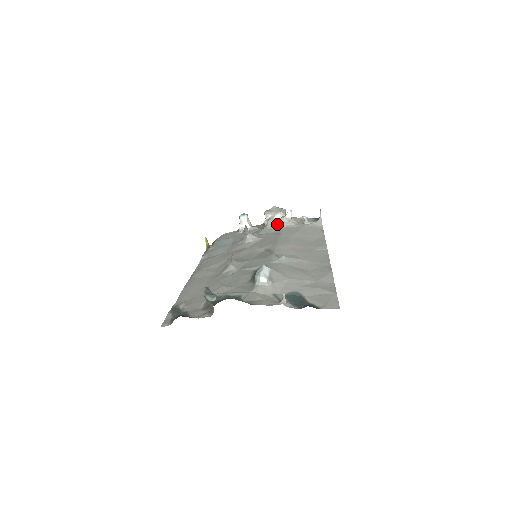
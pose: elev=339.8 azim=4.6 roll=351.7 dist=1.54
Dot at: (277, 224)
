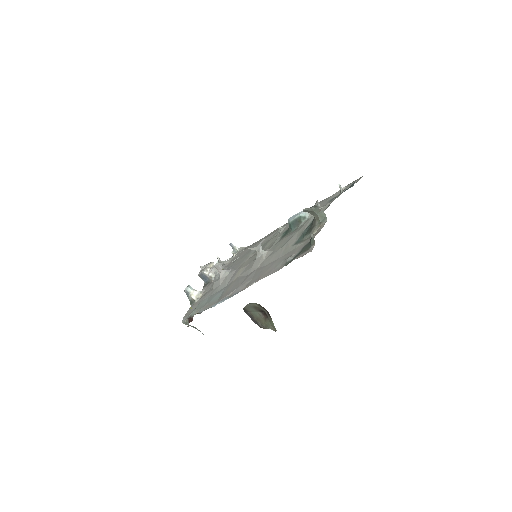
Dot at: (222, 265)
